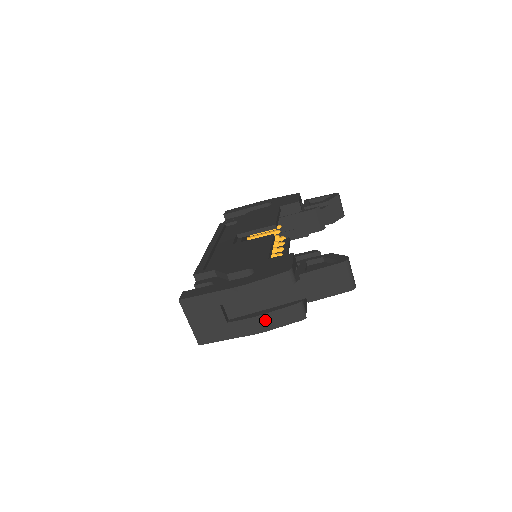
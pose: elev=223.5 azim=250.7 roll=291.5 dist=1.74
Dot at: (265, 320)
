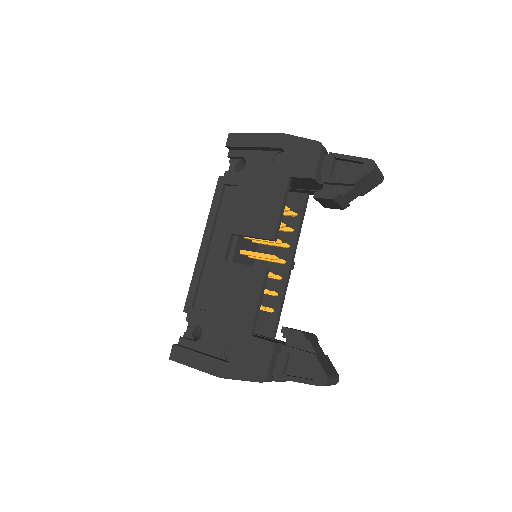
Dot at: occluded
